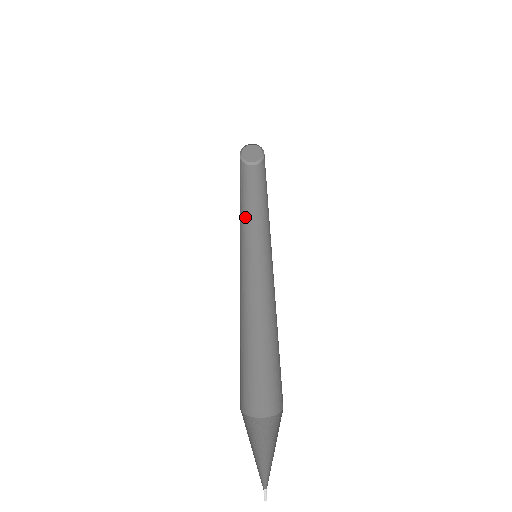
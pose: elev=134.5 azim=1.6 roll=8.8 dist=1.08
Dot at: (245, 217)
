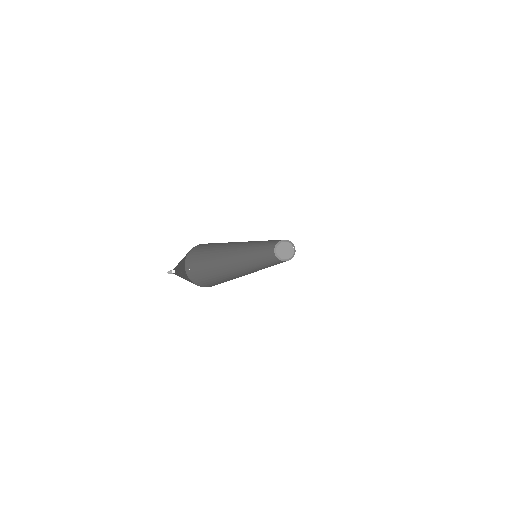
Dot at: (261, 262)
